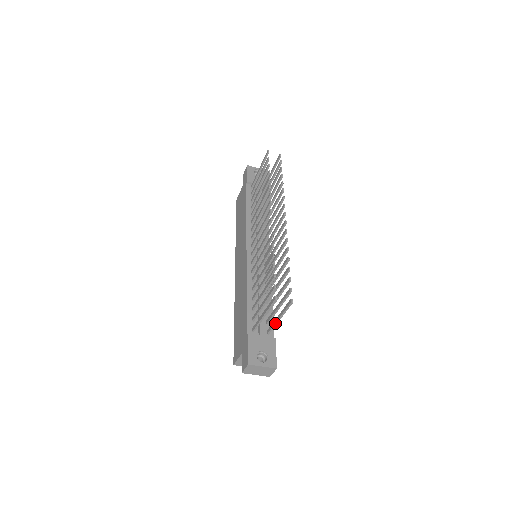
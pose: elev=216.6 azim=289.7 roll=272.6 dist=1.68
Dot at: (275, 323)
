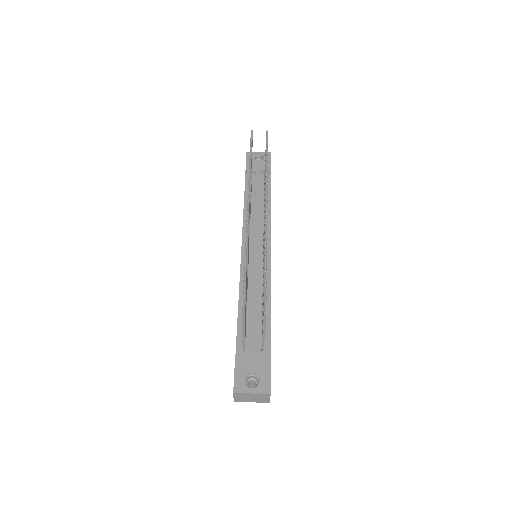
Dot at: (262, 338)
